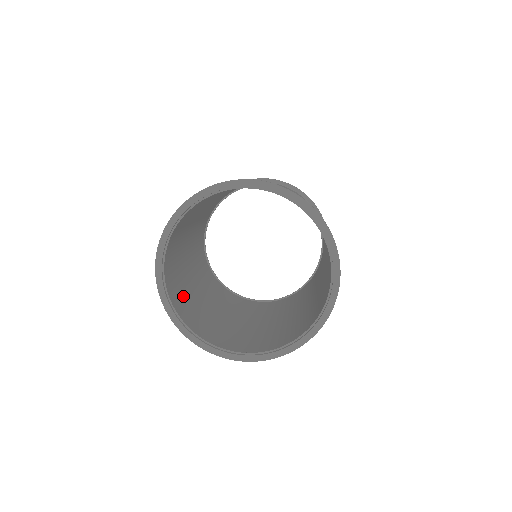
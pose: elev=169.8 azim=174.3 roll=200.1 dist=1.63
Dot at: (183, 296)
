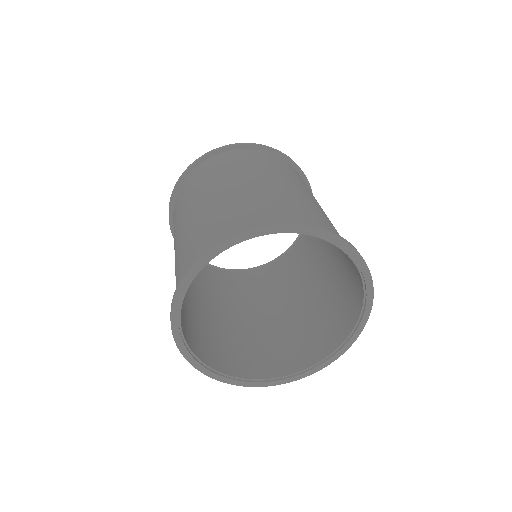
Dot at: (198, 331)
